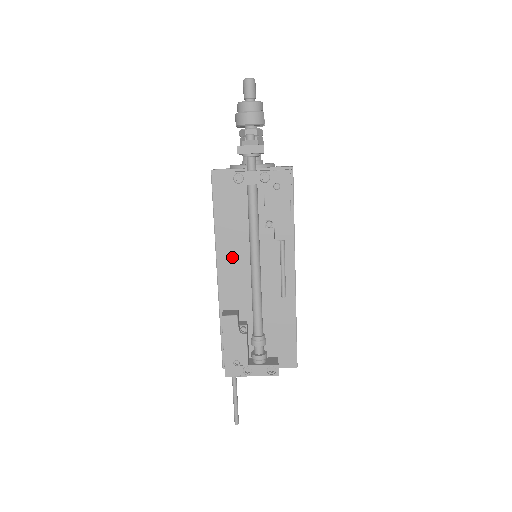
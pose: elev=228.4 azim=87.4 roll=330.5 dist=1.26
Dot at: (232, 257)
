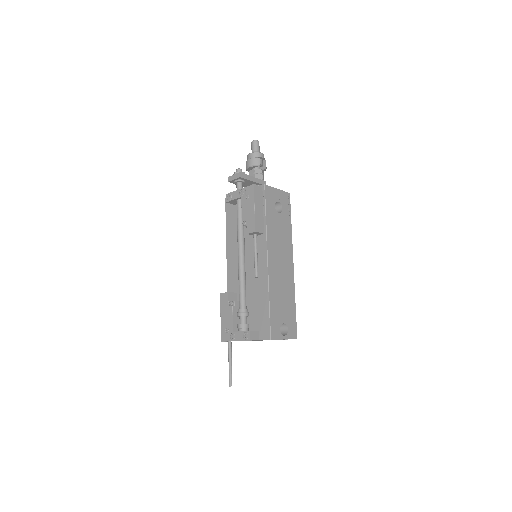
Dot at: (234, 254)
